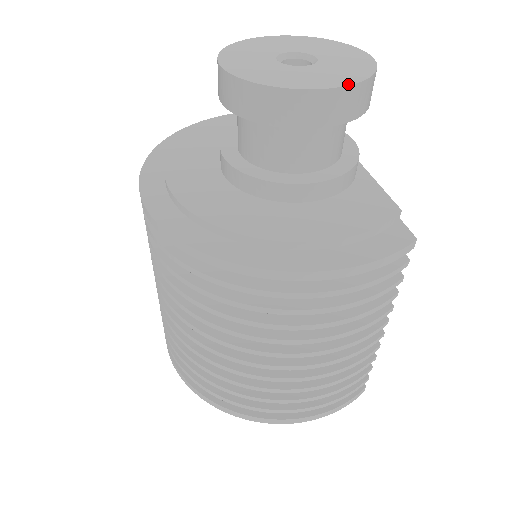
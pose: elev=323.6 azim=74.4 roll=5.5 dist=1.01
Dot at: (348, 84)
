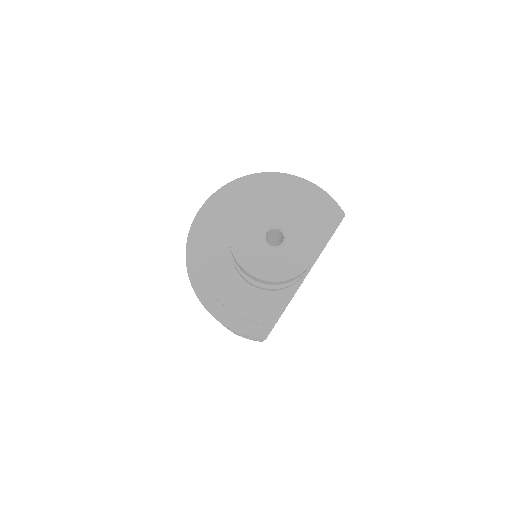
Dot at: (262, 279)
